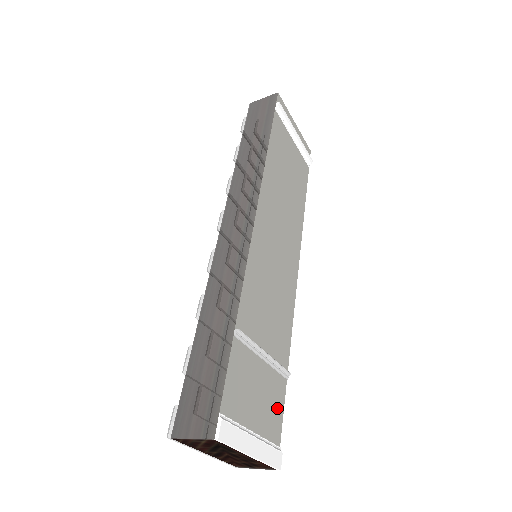
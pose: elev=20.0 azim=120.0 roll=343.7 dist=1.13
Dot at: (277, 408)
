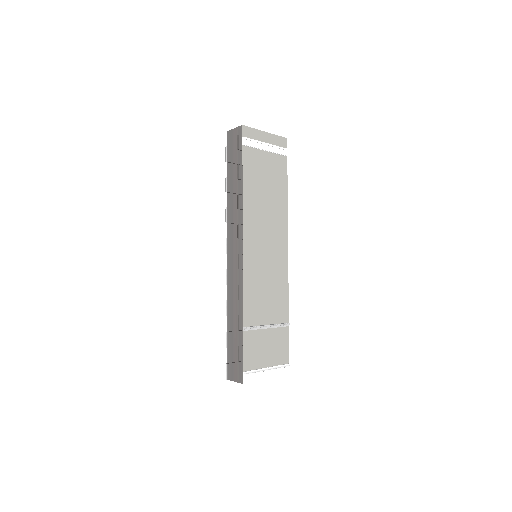
Dot at: (283, 346)
